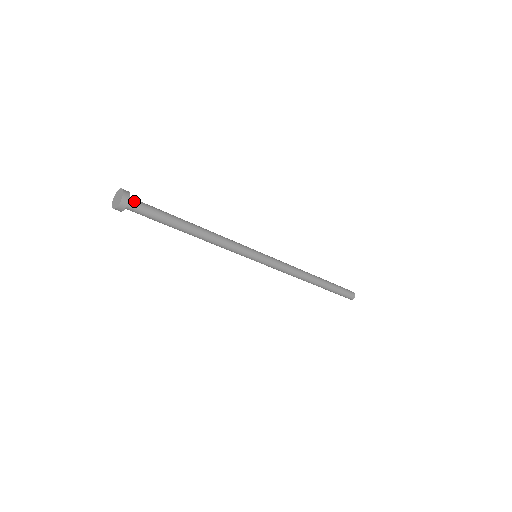
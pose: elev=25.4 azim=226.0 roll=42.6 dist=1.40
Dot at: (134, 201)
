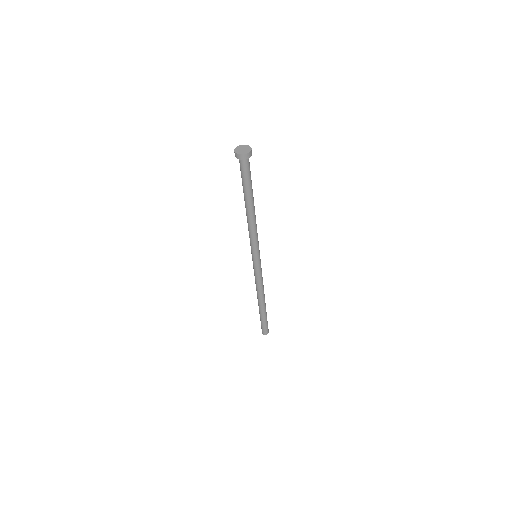
Dot at: (247, 161)
